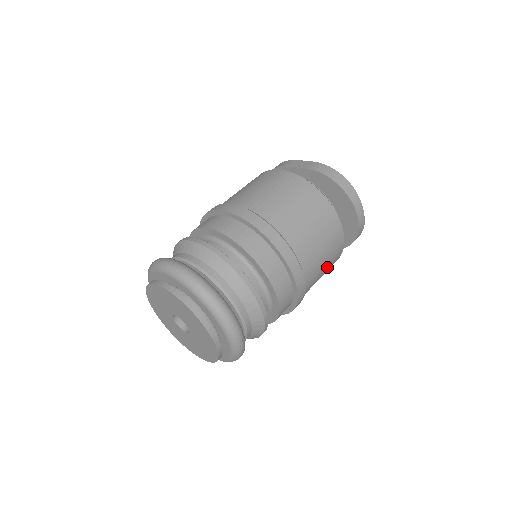
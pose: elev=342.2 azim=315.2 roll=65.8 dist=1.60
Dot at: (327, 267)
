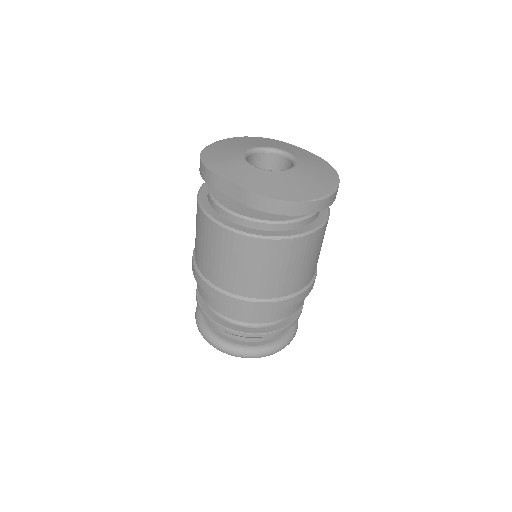
Dot at: occluded
